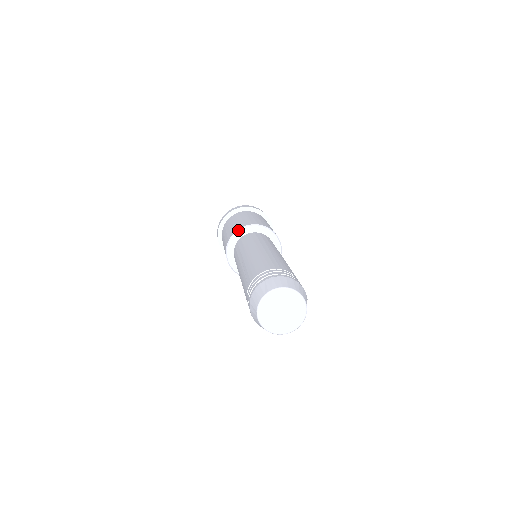
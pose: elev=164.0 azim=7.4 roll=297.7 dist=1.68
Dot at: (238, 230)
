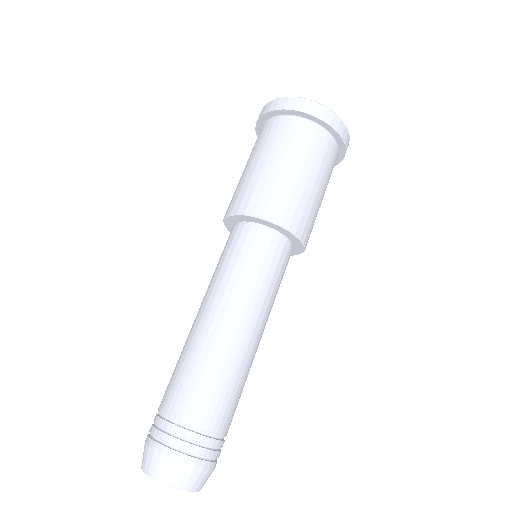
Dot at: (275, 223)
